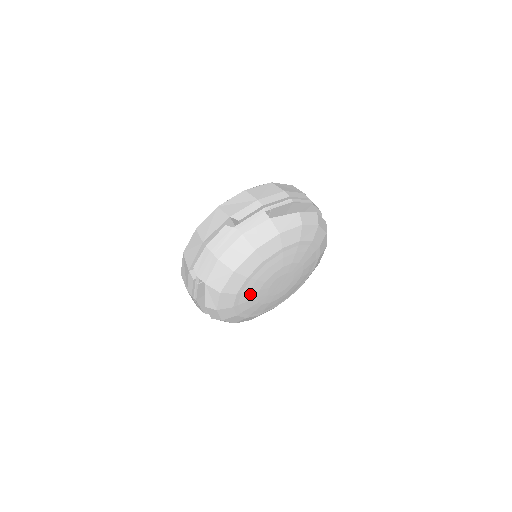
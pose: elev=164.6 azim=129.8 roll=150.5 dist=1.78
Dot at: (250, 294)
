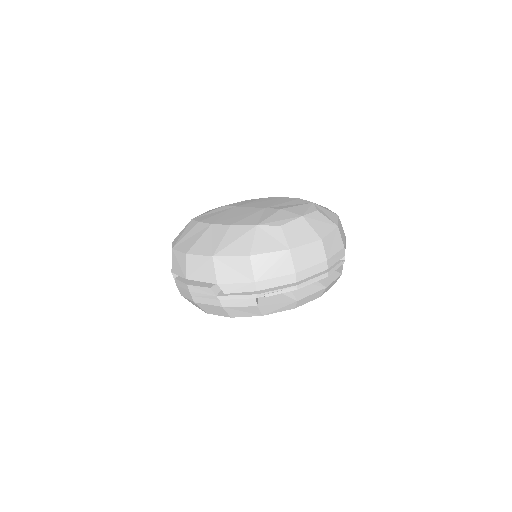
Dot at: occluded
